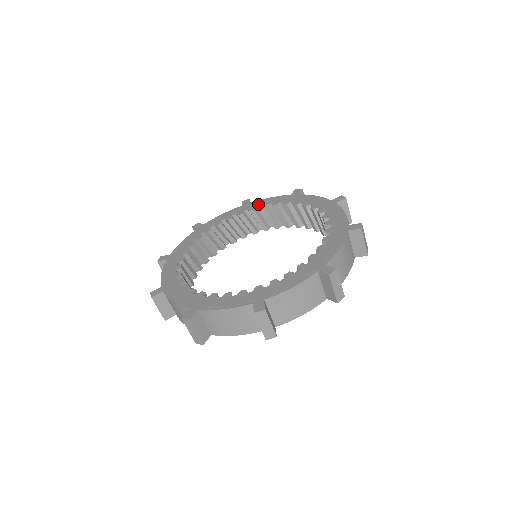
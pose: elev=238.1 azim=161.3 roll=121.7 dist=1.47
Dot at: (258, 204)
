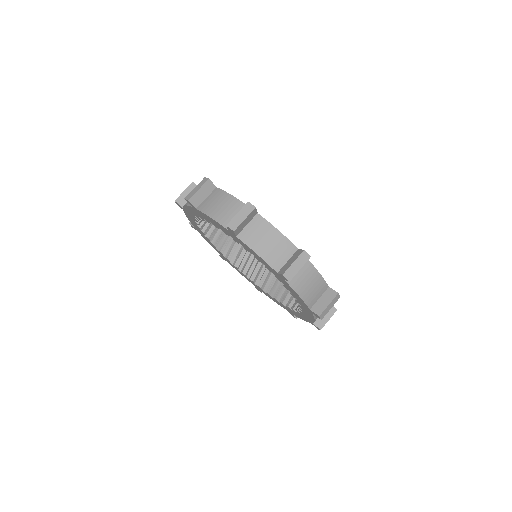
Dot at: occluded
